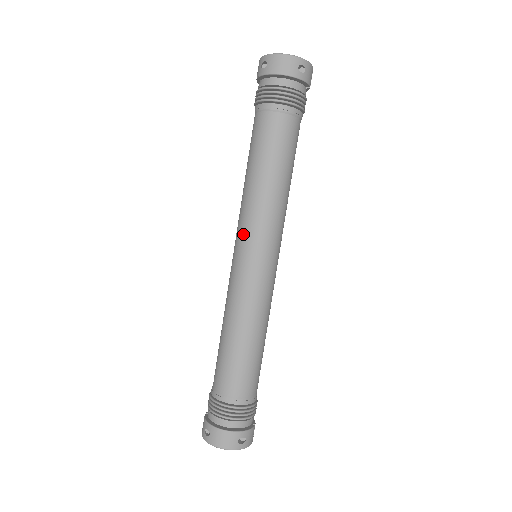
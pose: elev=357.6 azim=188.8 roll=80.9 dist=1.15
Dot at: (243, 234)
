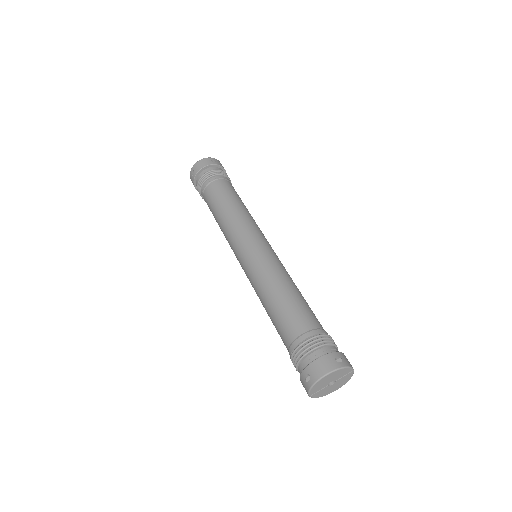
Dot at: (236, 242)
